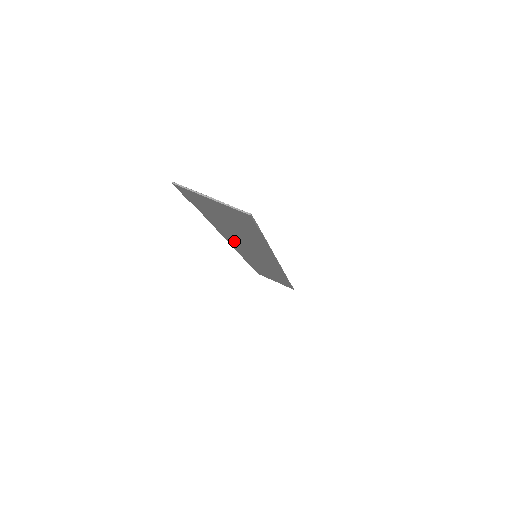
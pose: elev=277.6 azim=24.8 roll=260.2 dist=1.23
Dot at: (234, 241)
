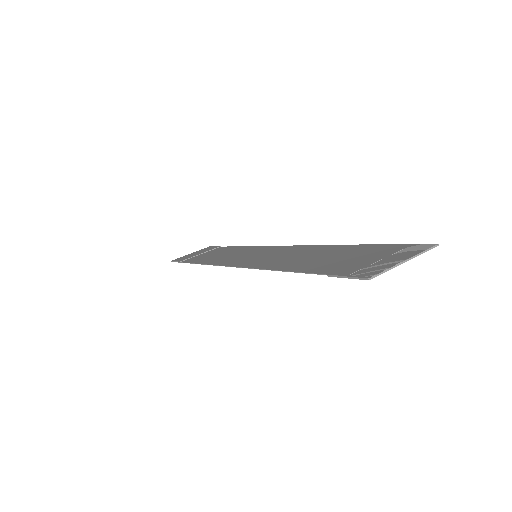
Dot at: (261, 263)
